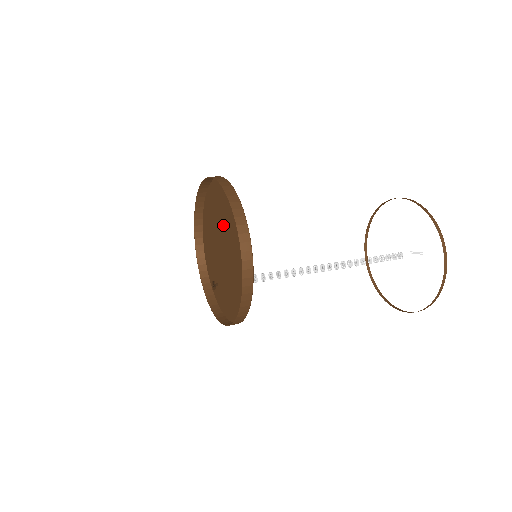
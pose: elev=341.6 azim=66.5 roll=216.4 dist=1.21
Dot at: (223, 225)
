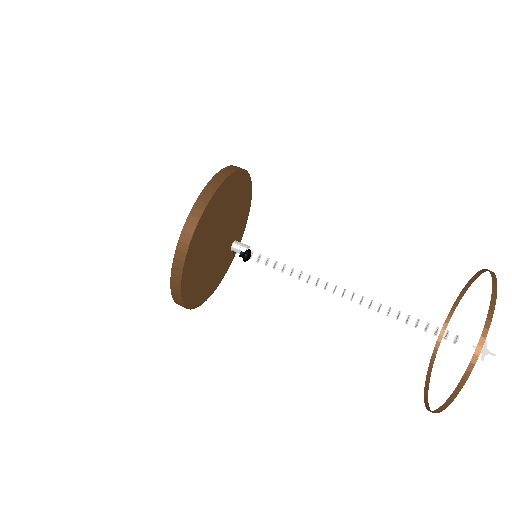
Dot at: (218, 225)
